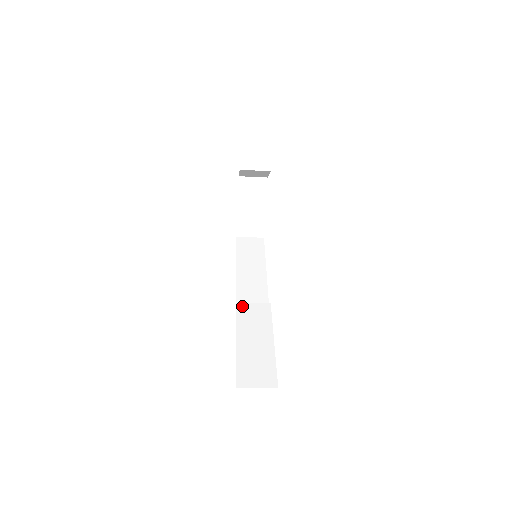
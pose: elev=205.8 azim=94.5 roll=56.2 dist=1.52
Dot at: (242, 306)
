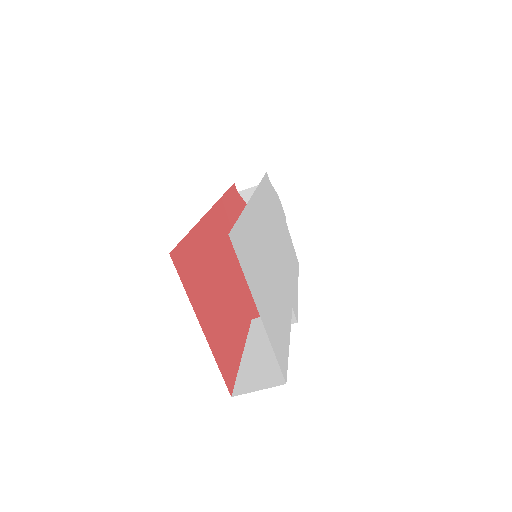
Dot at: (257, 320)
